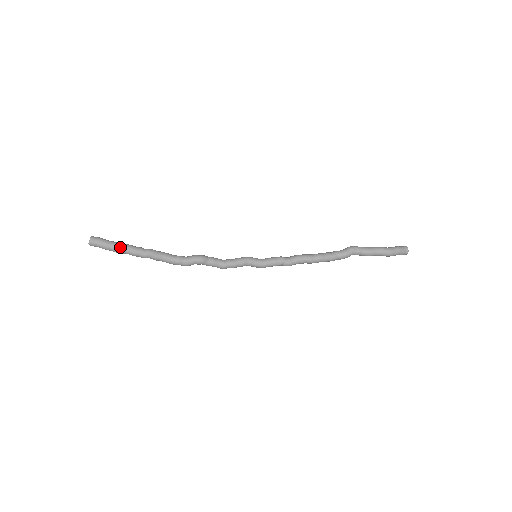
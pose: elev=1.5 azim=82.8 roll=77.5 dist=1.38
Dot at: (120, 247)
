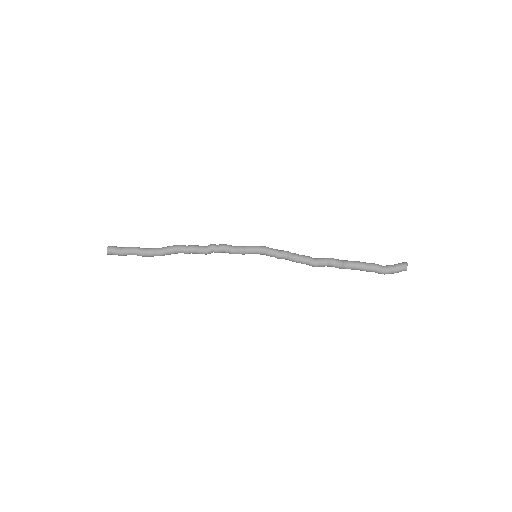
Dot at: occluded
